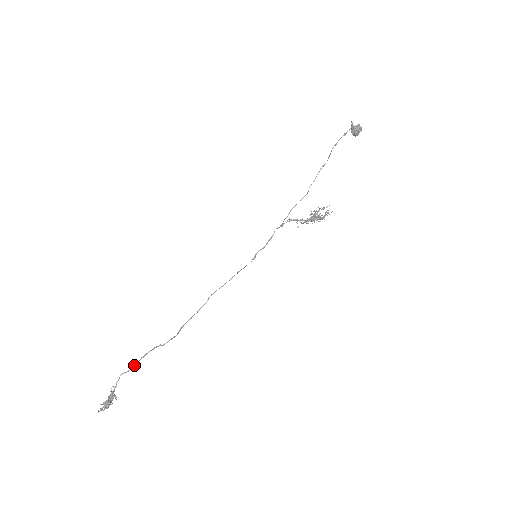
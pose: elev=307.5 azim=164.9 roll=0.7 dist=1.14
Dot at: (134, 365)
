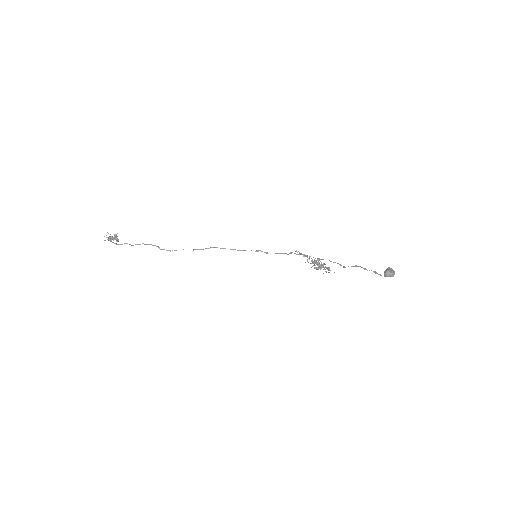
Dot at: occluded
